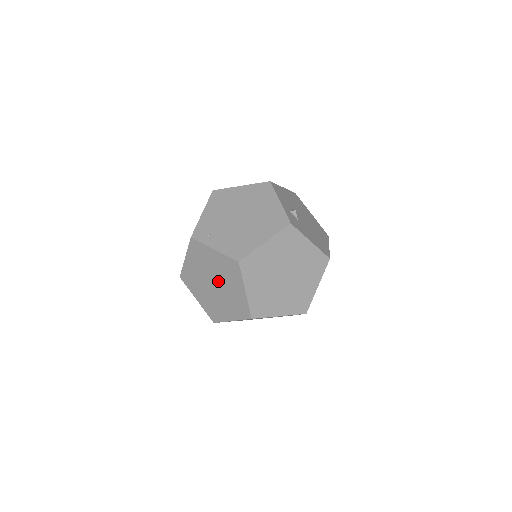
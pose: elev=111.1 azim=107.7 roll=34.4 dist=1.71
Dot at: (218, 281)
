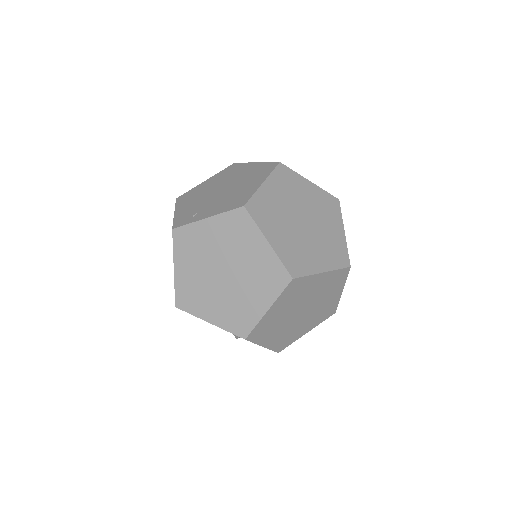
Dot at: (228, 262)
